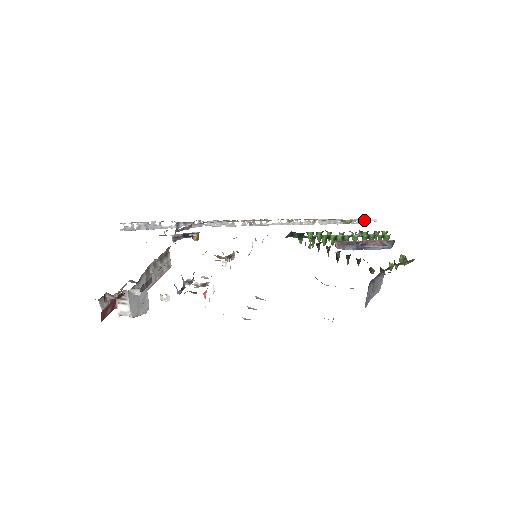
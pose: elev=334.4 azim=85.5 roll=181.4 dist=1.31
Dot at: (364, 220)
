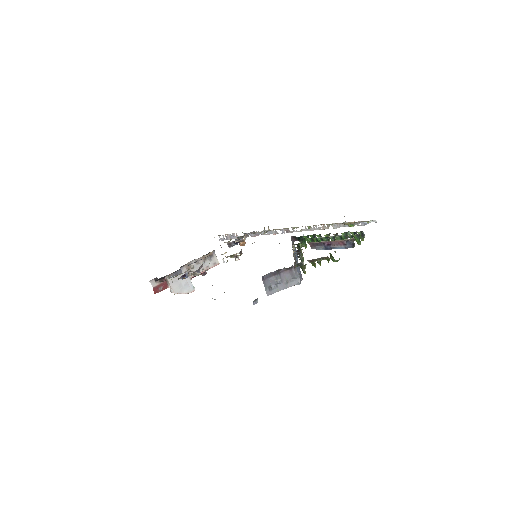
Dot at: (366, 222)
